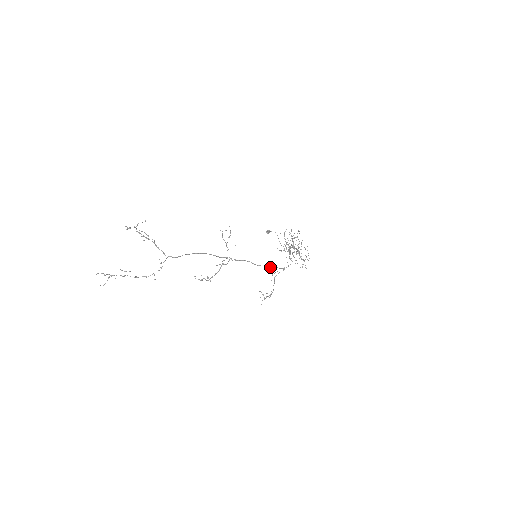
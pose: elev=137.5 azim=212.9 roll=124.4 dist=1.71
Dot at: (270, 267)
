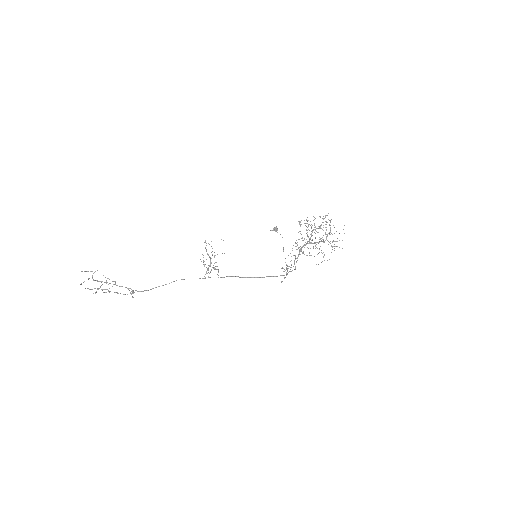
Dot at: (264, 277)
